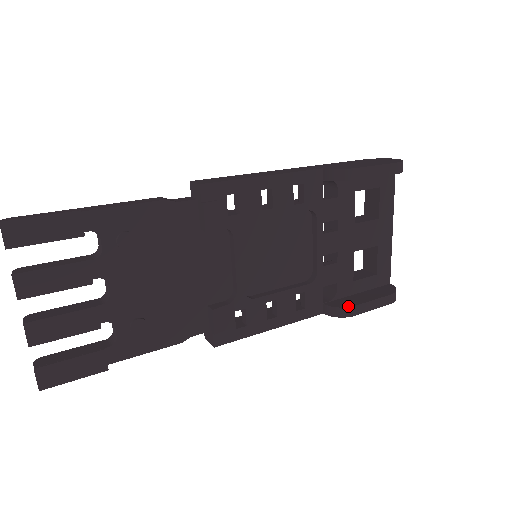
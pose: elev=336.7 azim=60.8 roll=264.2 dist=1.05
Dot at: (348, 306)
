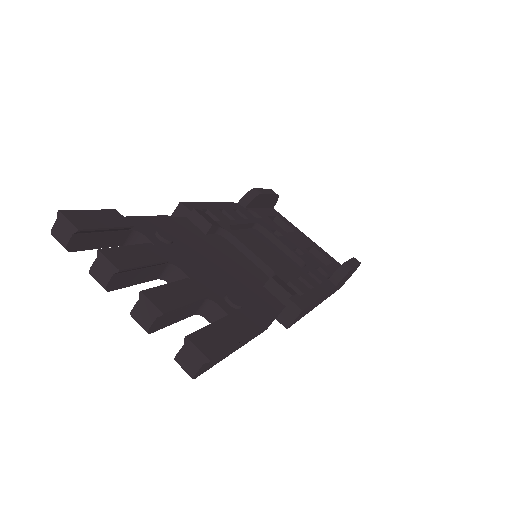
Dot at: (342, 264)
